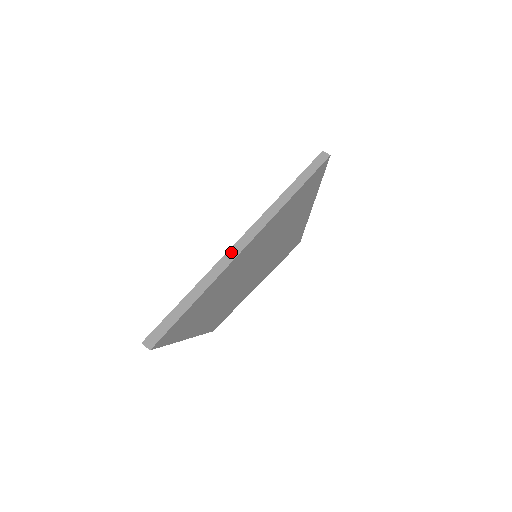
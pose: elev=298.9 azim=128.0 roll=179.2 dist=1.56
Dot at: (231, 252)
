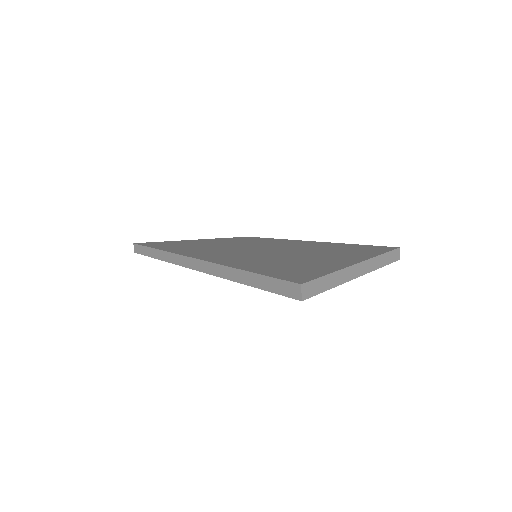
Dot at: (180, 258)
